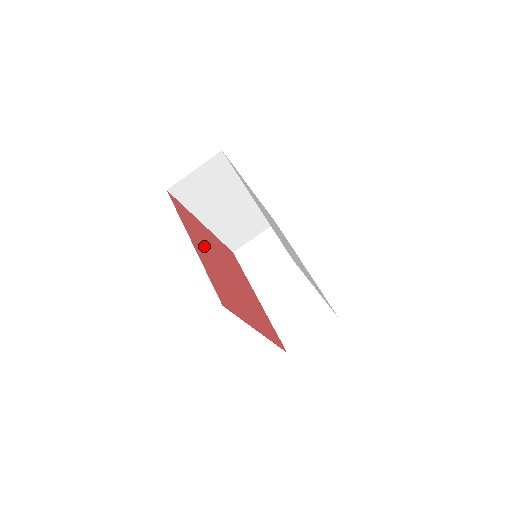
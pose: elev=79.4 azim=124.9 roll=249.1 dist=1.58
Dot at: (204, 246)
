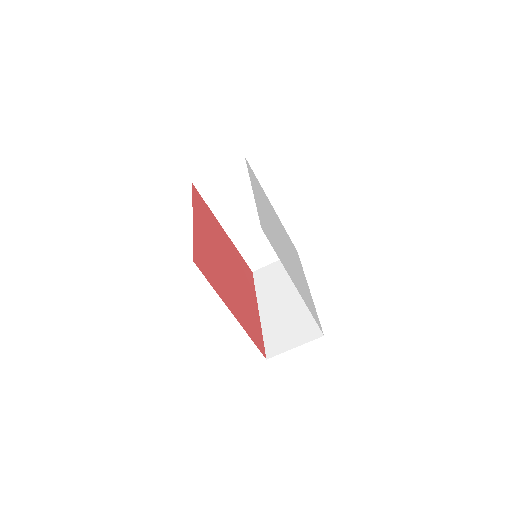
Dot at: (209, 233)
